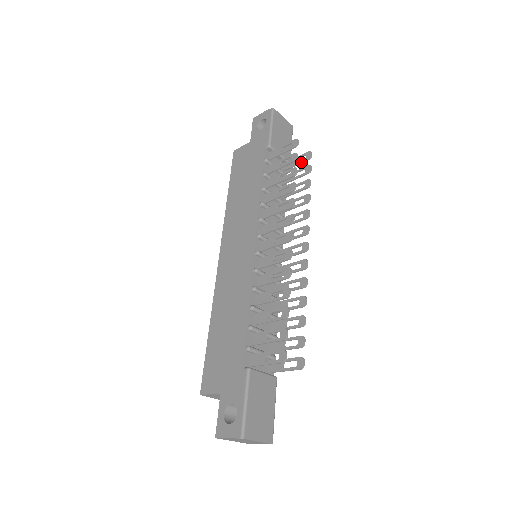
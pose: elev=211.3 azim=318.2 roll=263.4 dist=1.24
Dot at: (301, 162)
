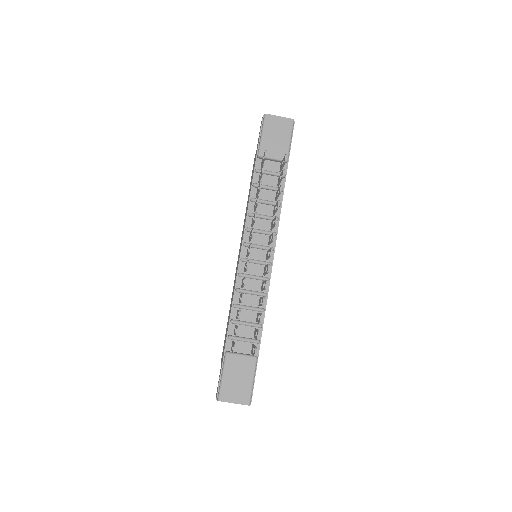
Dot at: (282, 165)
